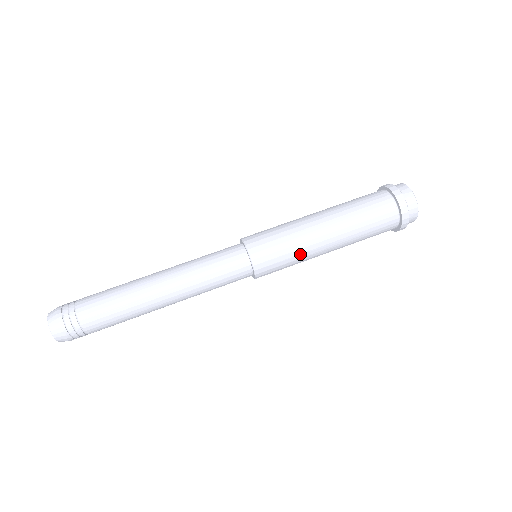
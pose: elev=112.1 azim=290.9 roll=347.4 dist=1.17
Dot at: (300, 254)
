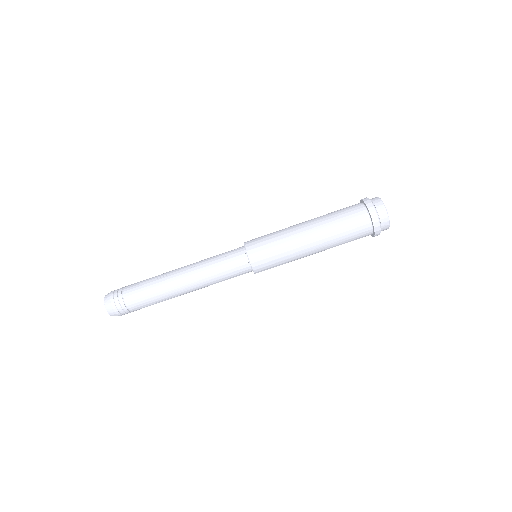
Dot at: occluded
